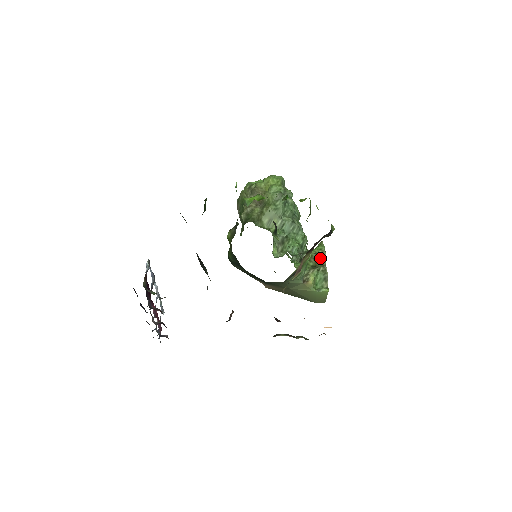
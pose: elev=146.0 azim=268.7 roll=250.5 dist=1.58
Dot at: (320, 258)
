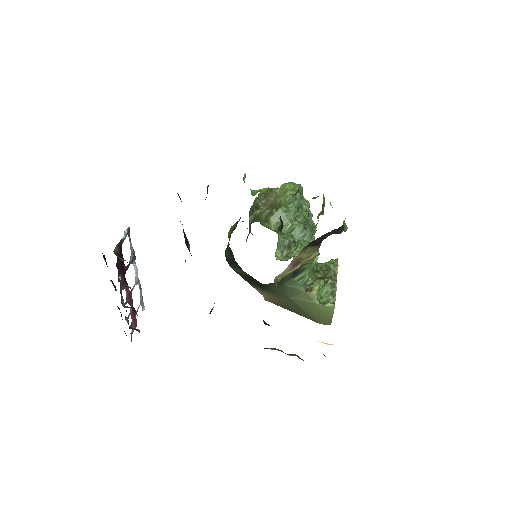
Dot at: (330, 271)
